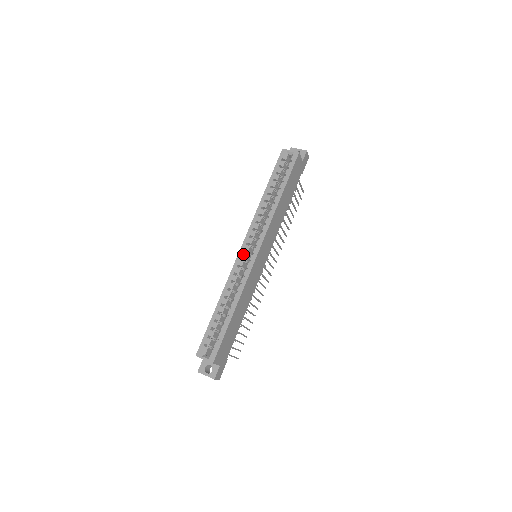
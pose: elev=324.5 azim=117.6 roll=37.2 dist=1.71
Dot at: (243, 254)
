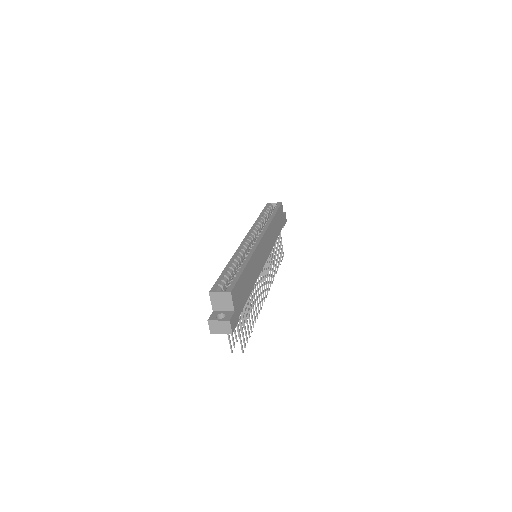
Dot at: (247, 240)
